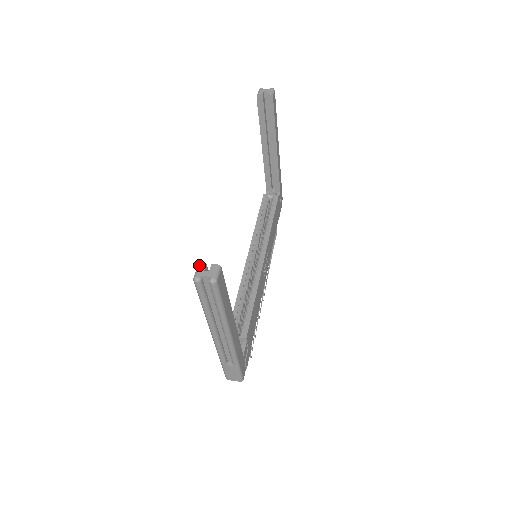
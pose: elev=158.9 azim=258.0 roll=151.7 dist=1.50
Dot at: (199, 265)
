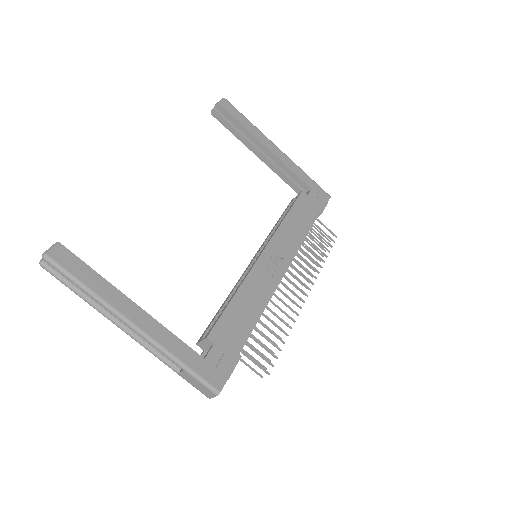
Dot at: occluded
